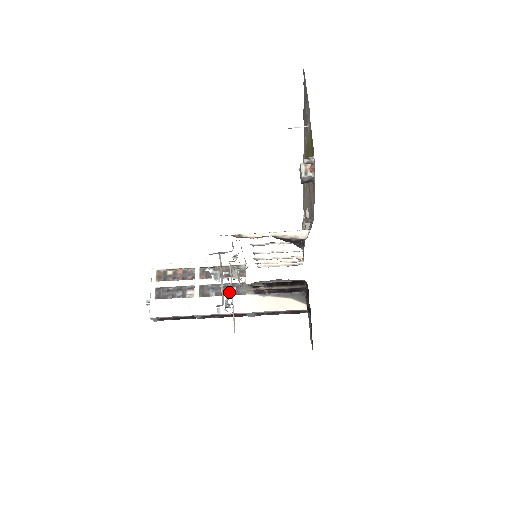
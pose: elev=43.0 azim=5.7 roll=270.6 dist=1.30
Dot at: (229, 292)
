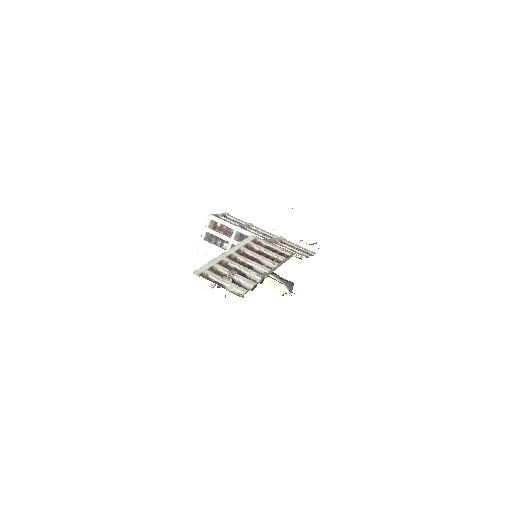
Dot at: occluded
